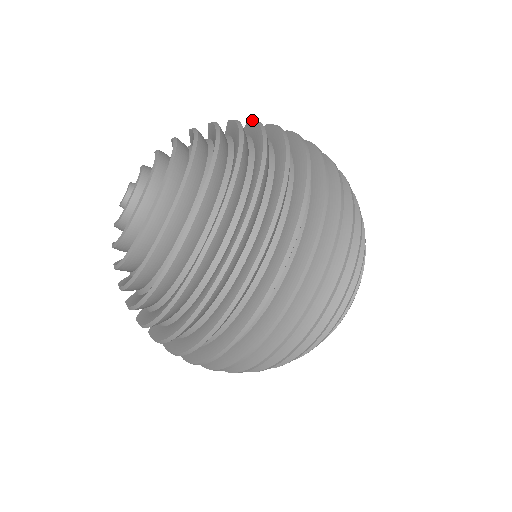
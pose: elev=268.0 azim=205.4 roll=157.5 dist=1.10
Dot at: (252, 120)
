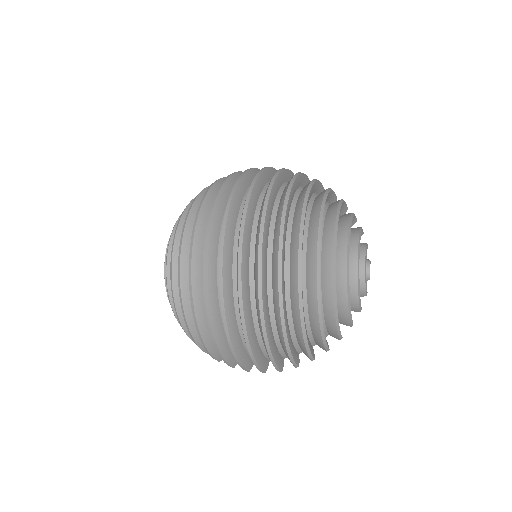
Dot at: occluded
